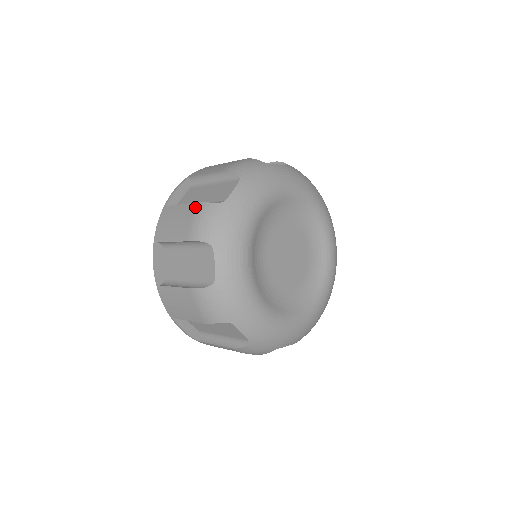
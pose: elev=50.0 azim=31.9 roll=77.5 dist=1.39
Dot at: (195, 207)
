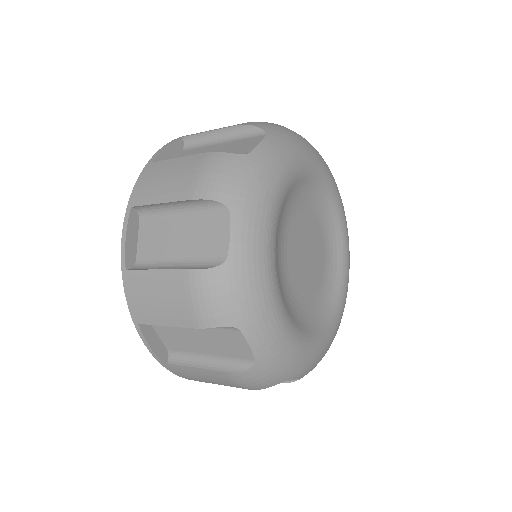
Dot at: (203, 157)
